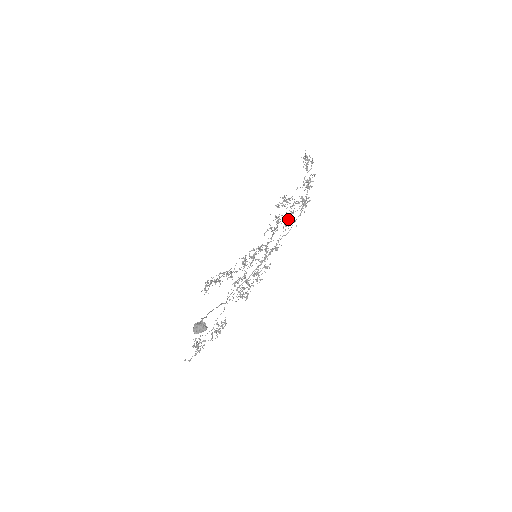
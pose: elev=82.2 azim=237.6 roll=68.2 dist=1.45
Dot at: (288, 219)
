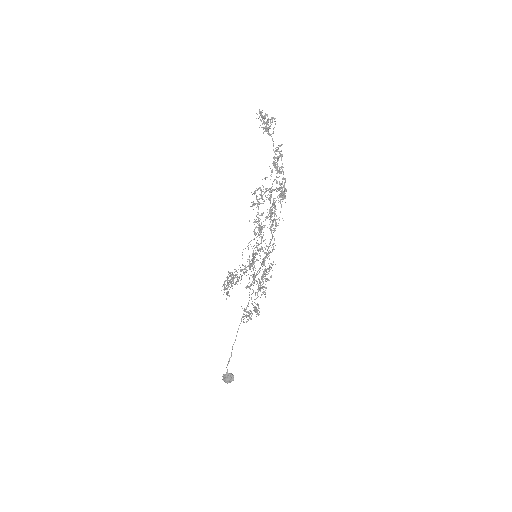
Dot at: (270, 217)
